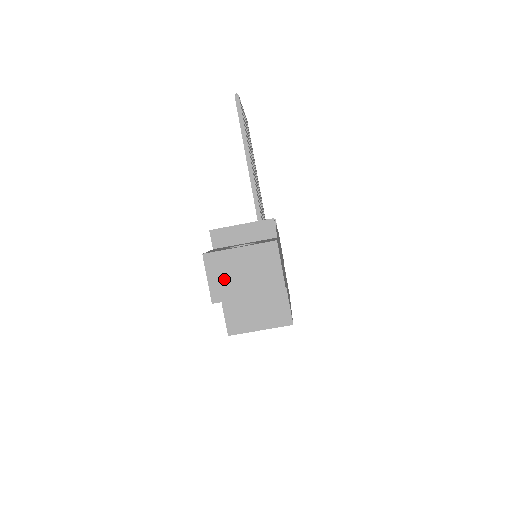
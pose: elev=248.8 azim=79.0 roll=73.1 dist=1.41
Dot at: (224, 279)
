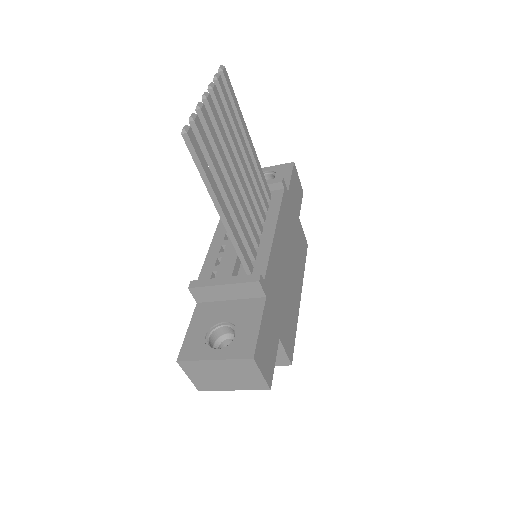
Dot at: (205, 378)
